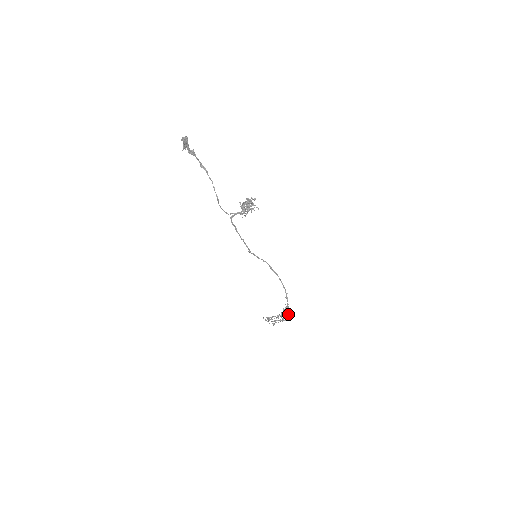
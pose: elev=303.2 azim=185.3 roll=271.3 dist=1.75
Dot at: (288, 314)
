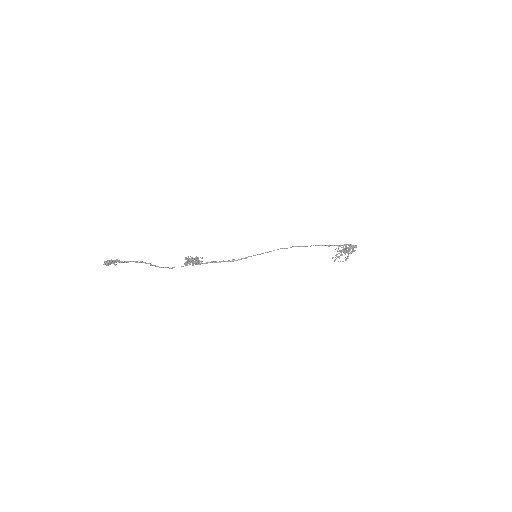
Dot at: occluded
